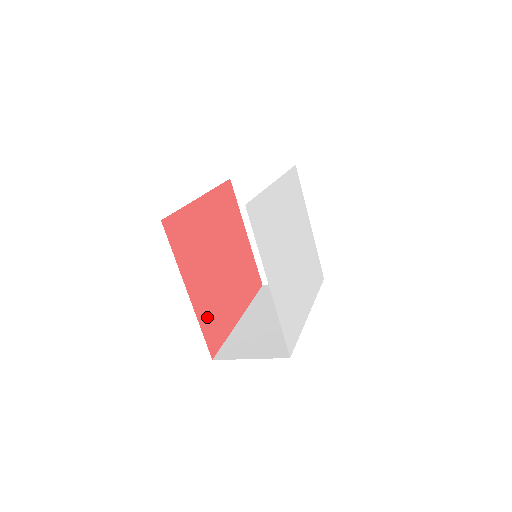
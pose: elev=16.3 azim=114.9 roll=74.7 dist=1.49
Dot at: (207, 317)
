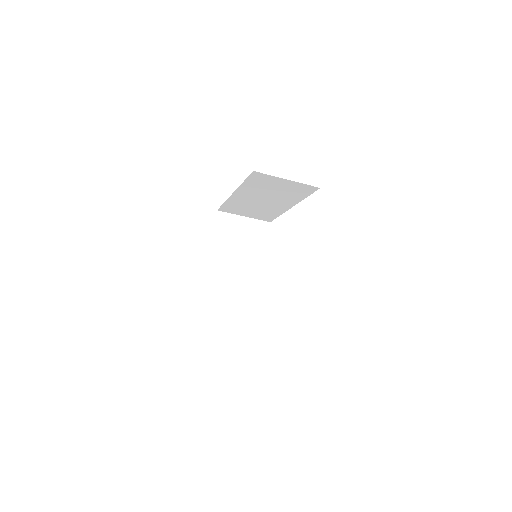
Dot at: occluded
